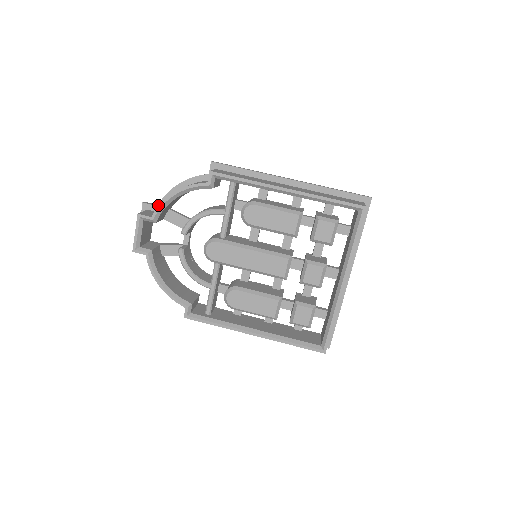
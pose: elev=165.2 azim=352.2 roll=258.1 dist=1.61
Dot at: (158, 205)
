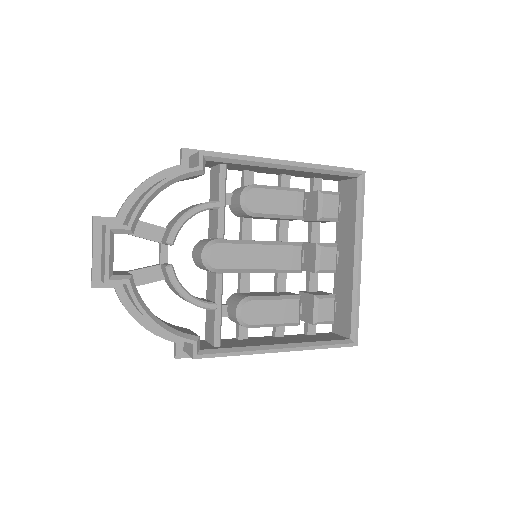
Dot at: (117, 216)
